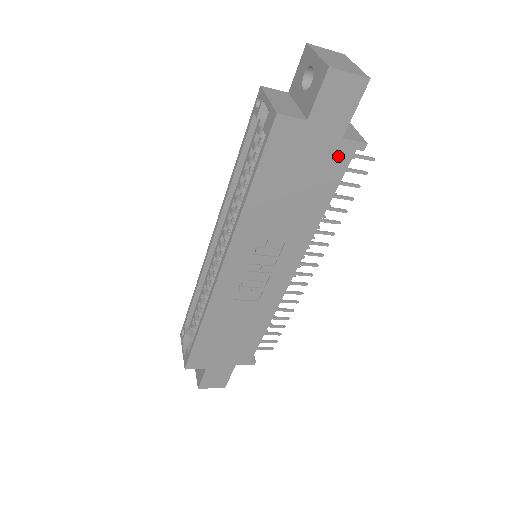
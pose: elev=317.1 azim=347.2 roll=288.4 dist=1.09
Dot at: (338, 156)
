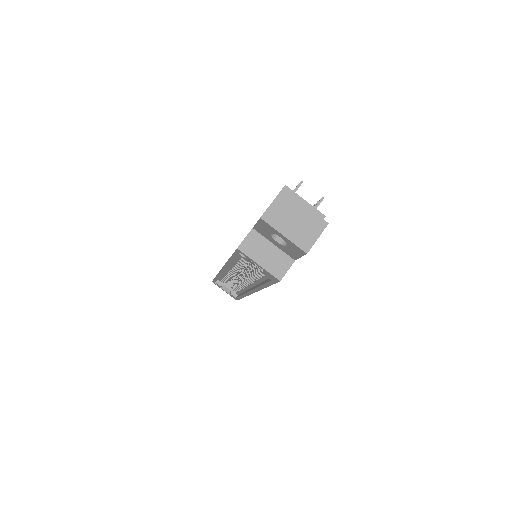
Dot at: occluded
